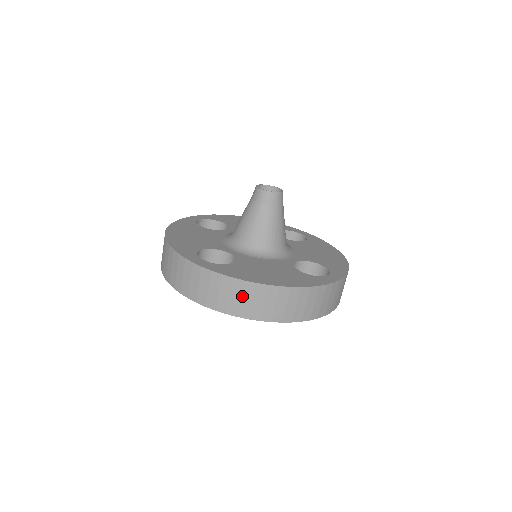
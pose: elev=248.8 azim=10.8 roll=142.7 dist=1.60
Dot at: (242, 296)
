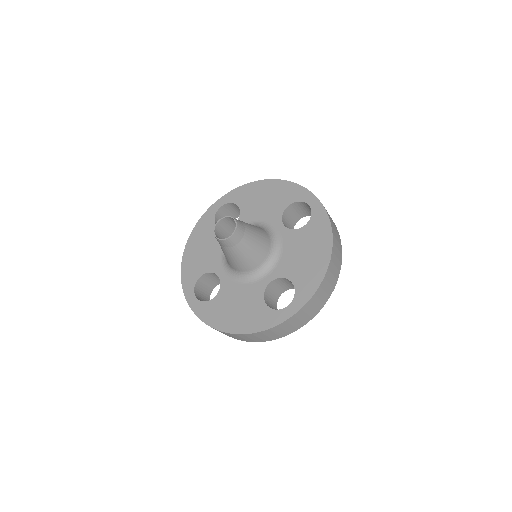
Dot at: (219, 331)
